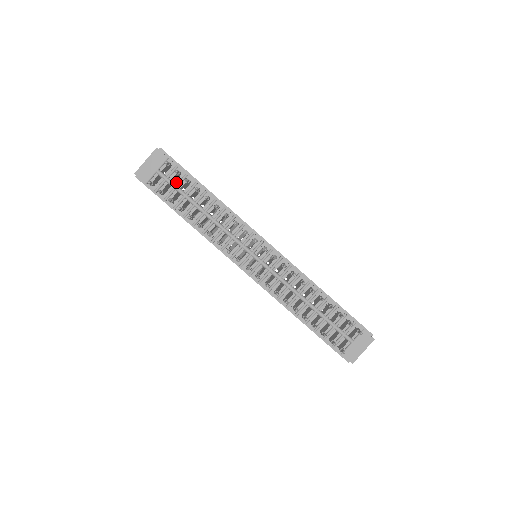
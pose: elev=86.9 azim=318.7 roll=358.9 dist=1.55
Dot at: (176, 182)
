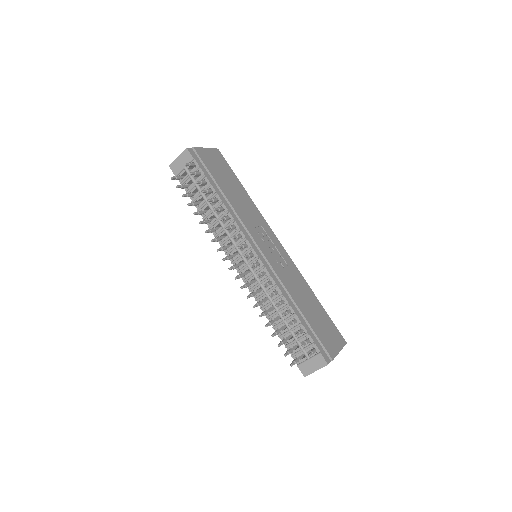
Dot at: (197, 180)
